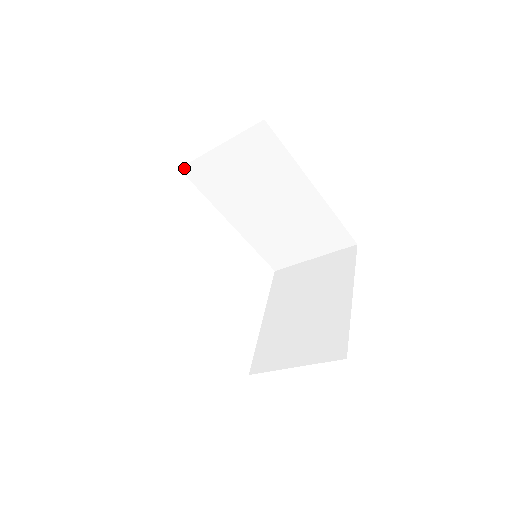
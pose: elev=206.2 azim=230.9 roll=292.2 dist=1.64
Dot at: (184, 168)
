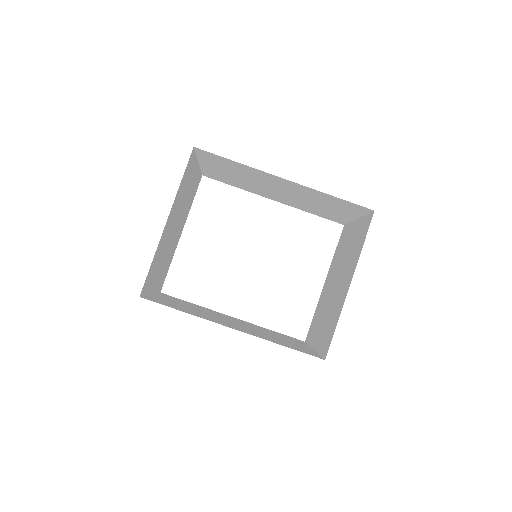
Dot at: (204, 175)
